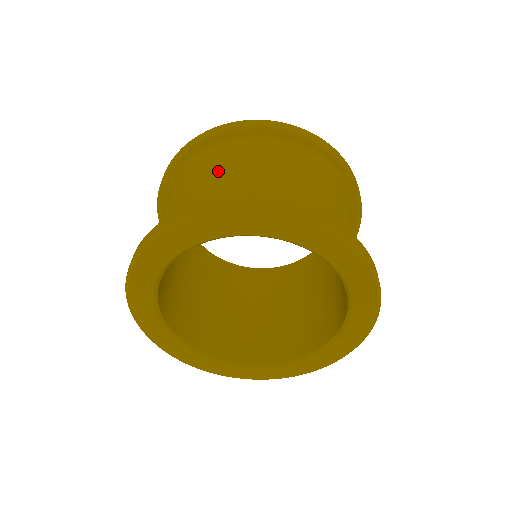
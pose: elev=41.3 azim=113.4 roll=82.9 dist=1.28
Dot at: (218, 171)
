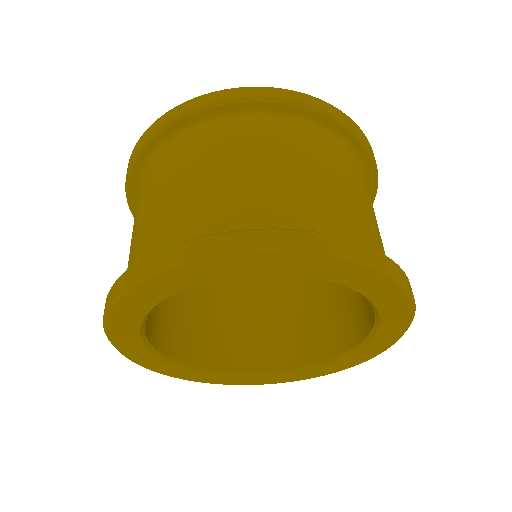
Dot at: (258, 164)
